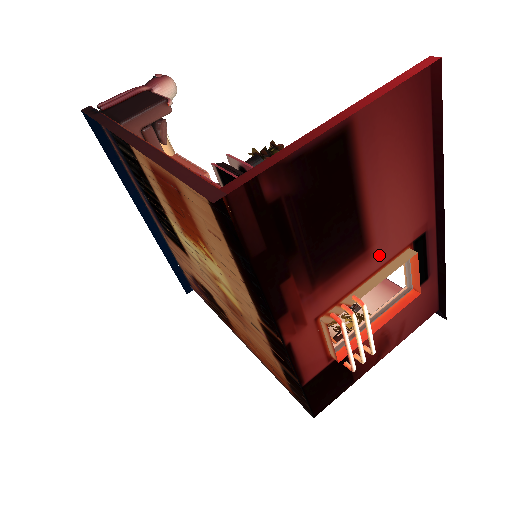
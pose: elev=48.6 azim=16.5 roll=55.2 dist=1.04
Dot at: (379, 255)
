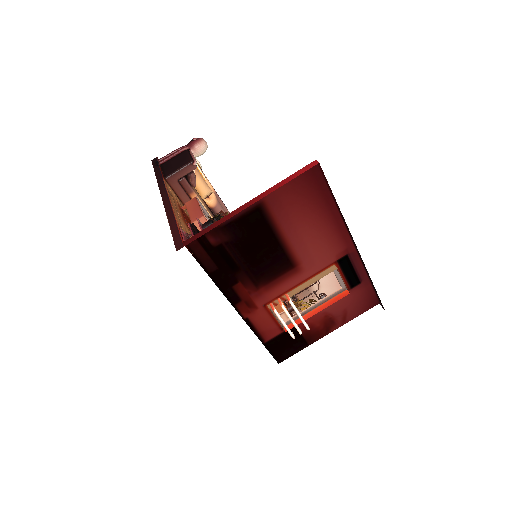
Dot at: (308, 269)
